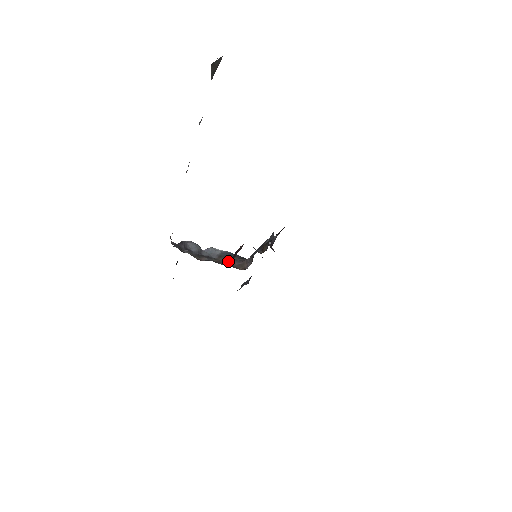
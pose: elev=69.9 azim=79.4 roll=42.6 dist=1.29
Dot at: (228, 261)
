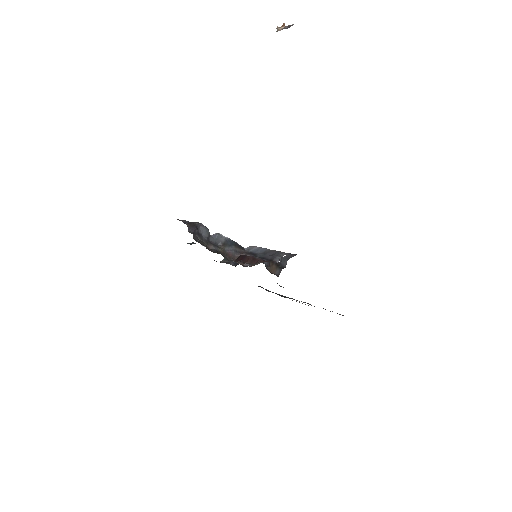
Dot at: (230, 251)
